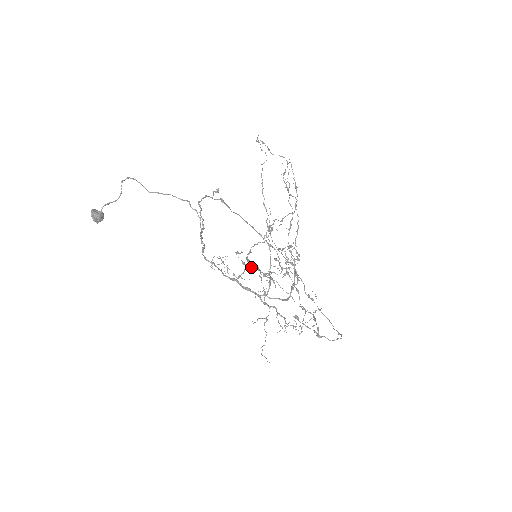
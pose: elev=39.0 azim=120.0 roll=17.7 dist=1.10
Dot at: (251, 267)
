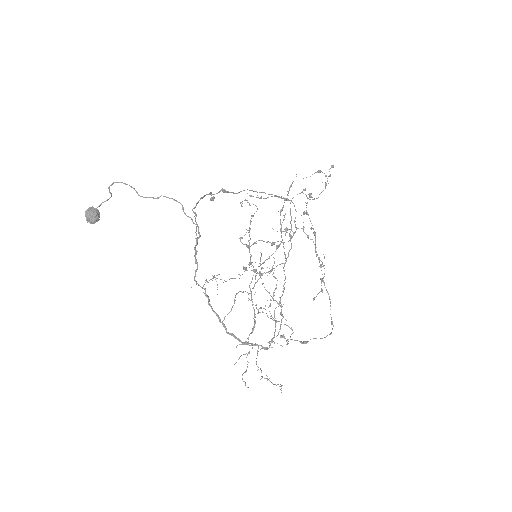
Dot at: occluded
